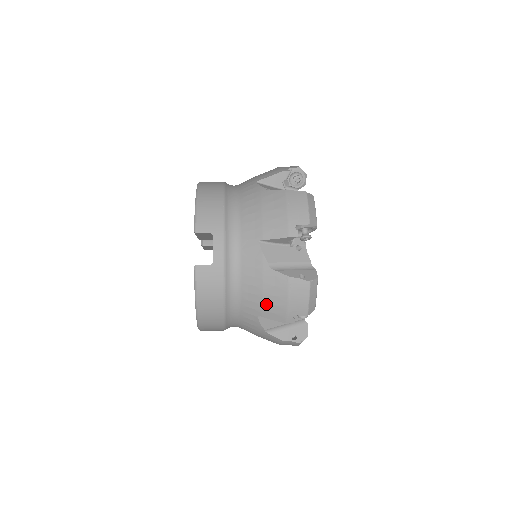
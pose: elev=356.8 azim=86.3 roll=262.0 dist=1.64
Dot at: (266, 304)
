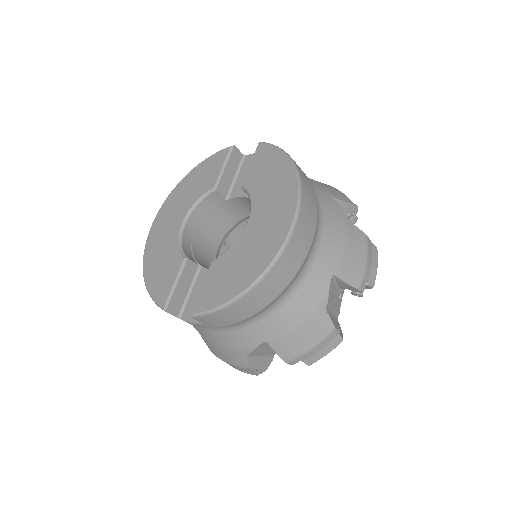
Dot at: (329, 188)
